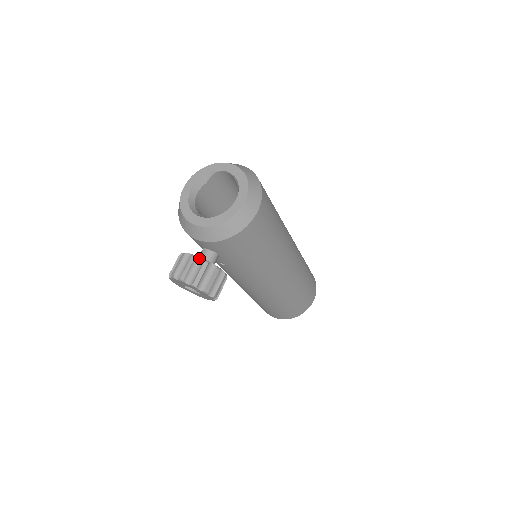
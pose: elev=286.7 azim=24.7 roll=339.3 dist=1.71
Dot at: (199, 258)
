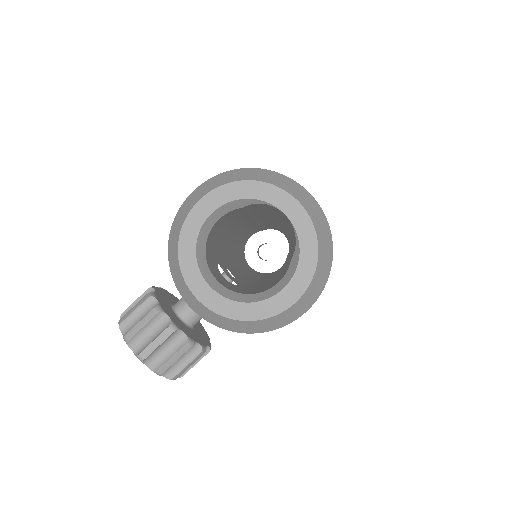
Dot at: (179, 332)
